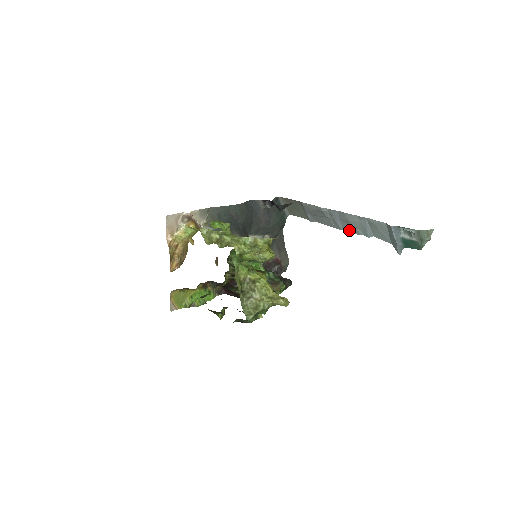
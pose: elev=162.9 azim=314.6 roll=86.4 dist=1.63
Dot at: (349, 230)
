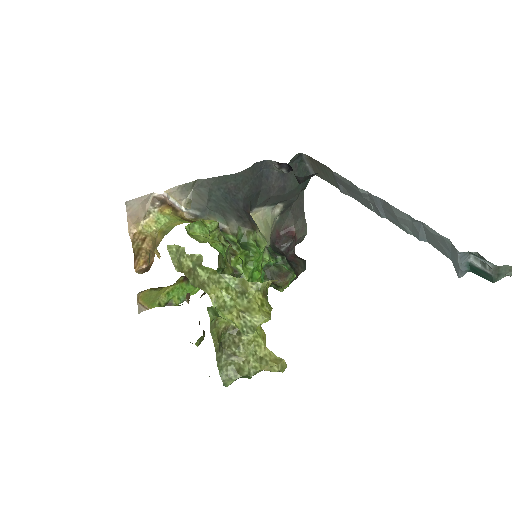
Dot at: (394, 222)
